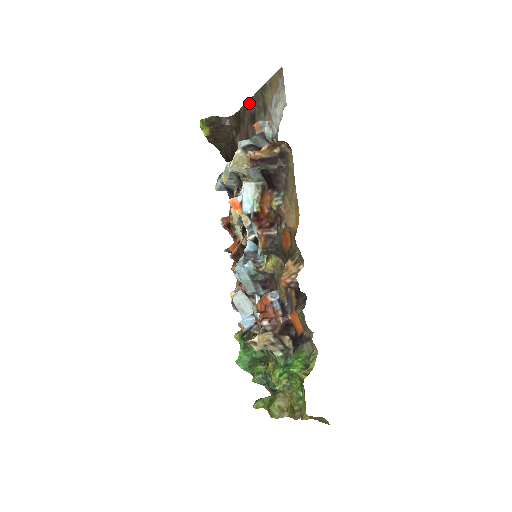
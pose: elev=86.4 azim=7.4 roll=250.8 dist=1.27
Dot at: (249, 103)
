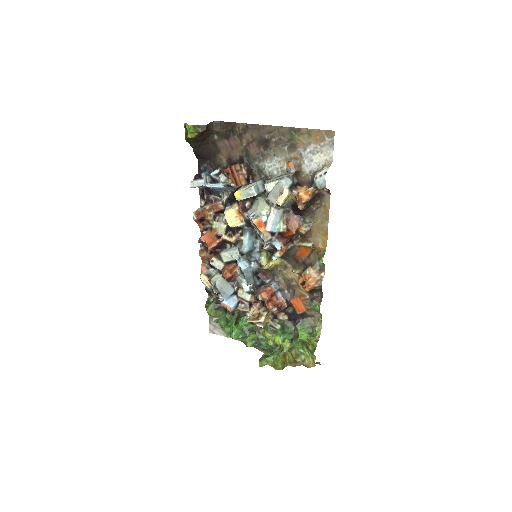
Dot at: (261, 128)
